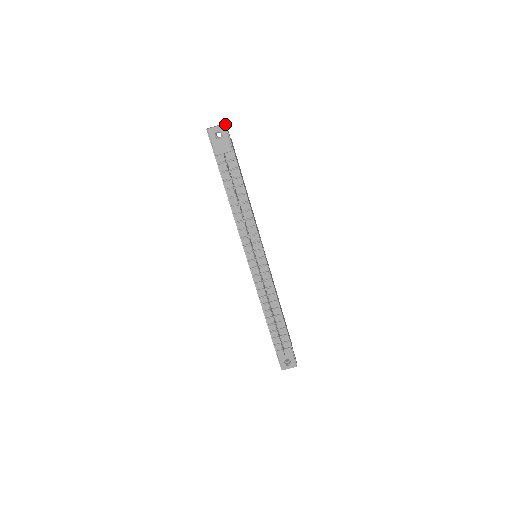
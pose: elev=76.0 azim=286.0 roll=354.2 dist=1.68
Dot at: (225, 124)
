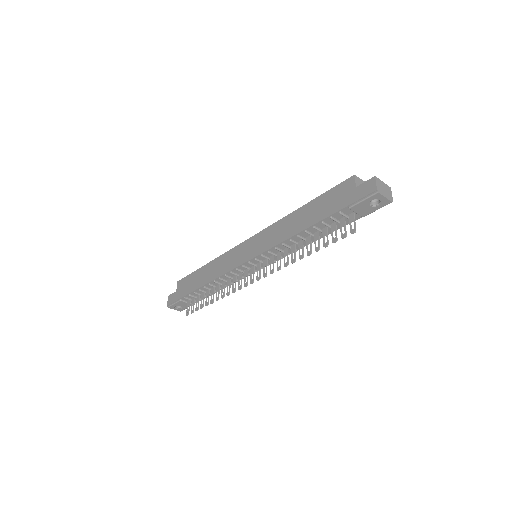
Dot at: (392, 201)
